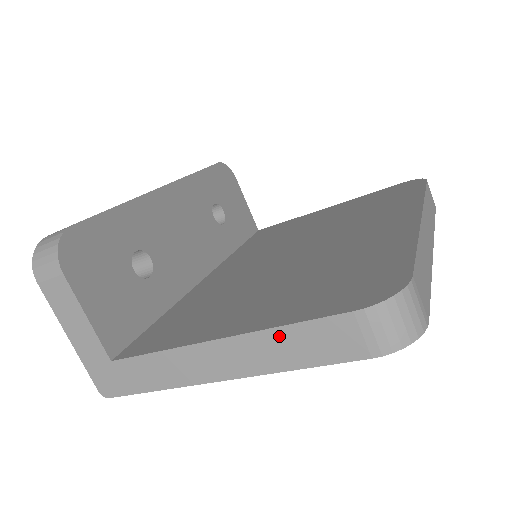
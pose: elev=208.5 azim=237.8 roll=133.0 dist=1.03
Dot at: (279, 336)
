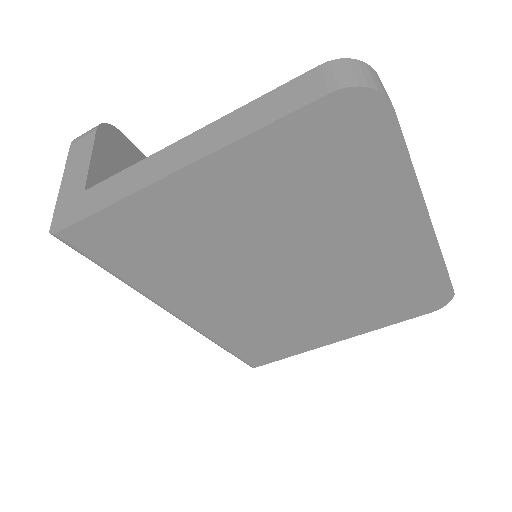
Dot at: (250, 108)
